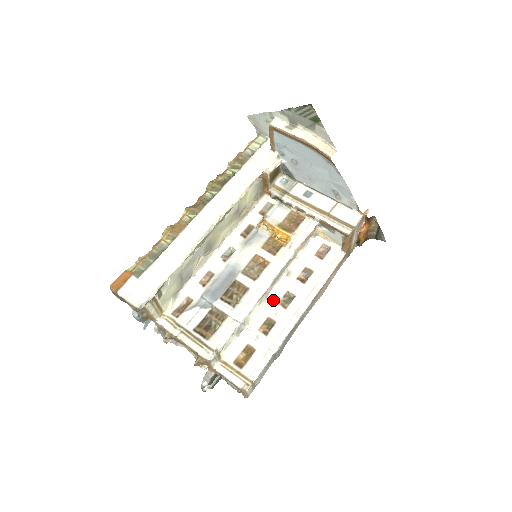
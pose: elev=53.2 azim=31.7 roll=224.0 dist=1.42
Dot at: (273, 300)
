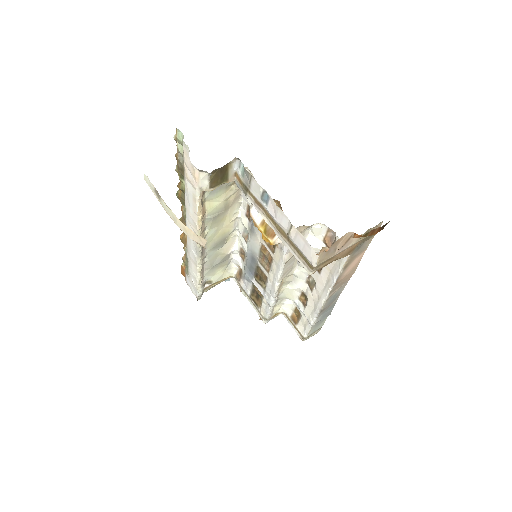
Dot at: (299, 280)
